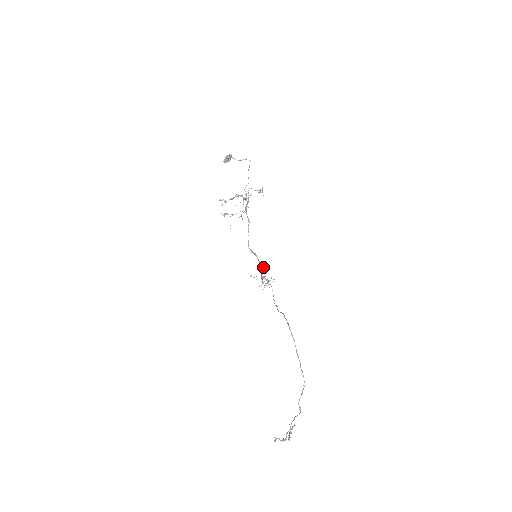
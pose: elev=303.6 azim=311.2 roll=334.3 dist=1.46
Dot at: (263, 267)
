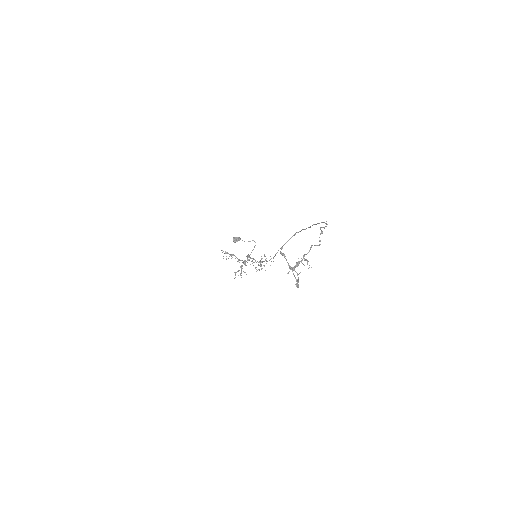
Dot at: (262, 262)
